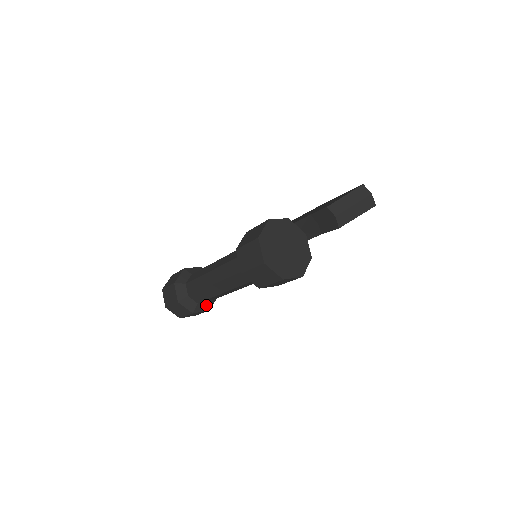
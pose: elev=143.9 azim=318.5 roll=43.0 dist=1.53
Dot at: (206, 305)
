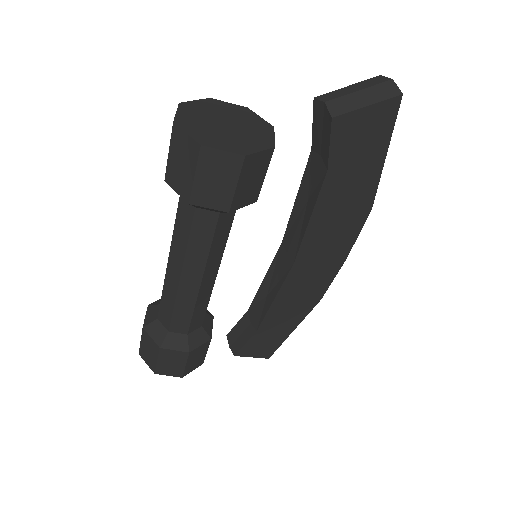
Dot at: (183, 340)
